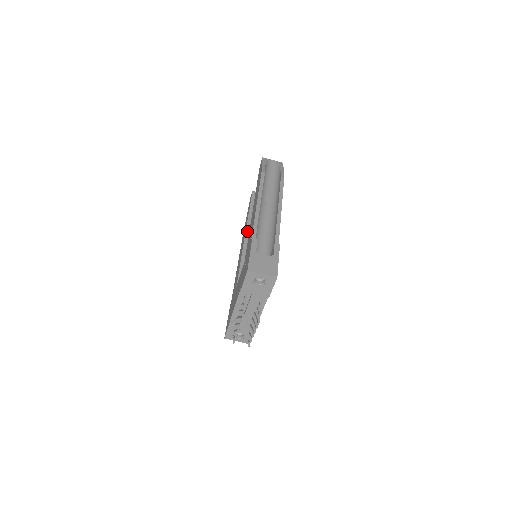
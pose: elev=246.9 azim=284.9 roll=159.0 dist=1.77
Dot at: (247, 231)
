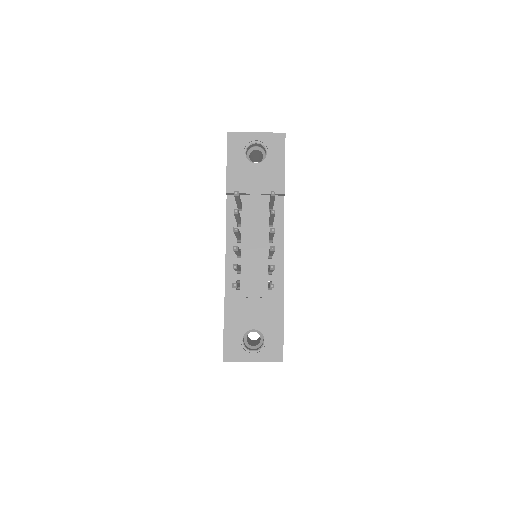
Dot at: occluded
